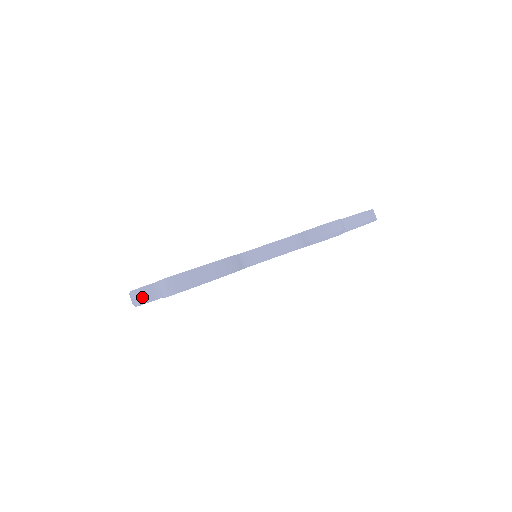
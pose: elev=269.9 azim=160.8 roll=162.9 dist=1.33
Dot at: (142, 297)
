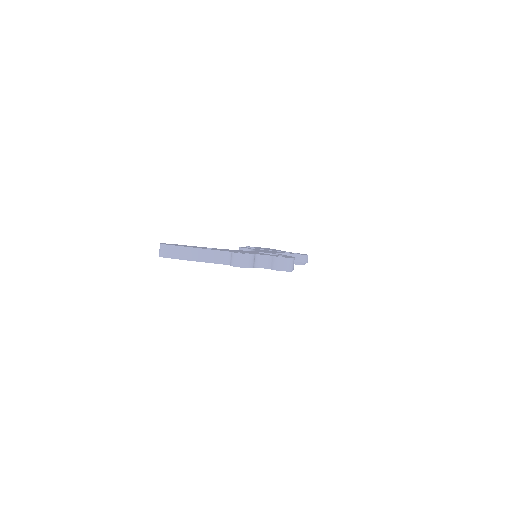
Dot at: (251, 262)
